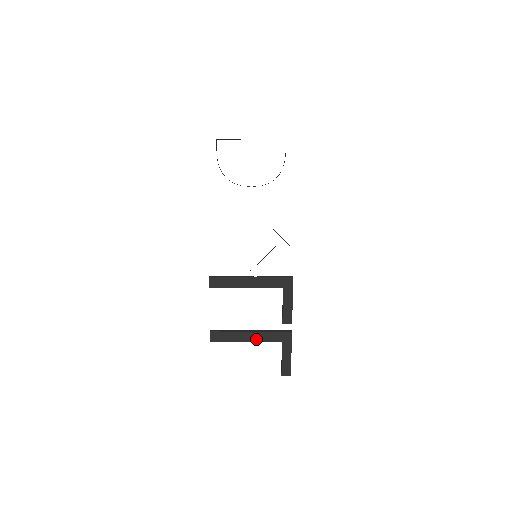
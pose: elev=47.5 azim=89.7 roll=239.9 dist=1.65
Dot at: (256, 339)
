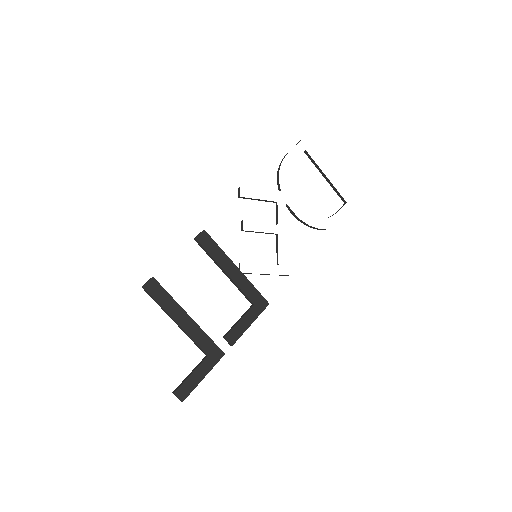
Dot at: (187, 329)
